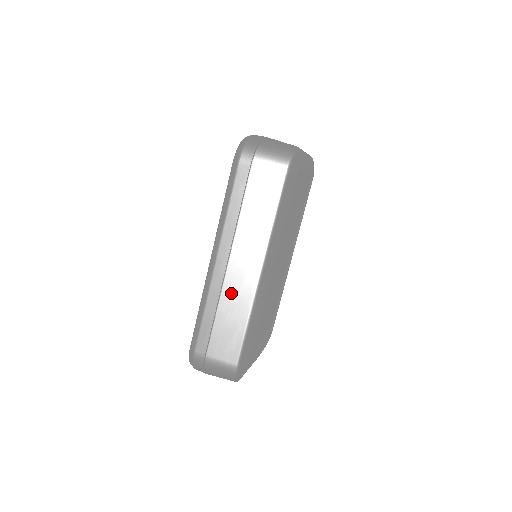
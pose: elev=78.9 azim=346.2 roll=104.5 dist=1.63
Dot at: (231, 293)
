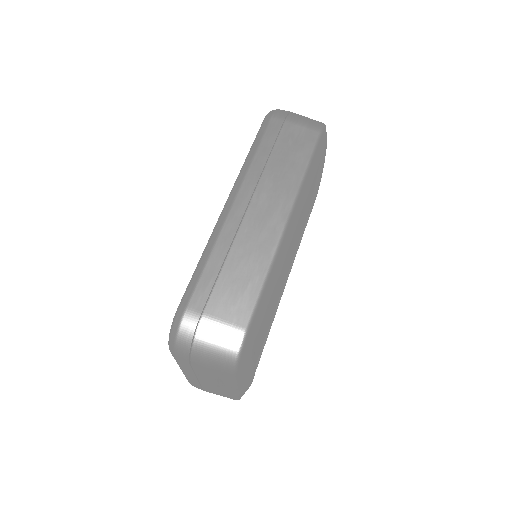
Dot at: (249, 236)
